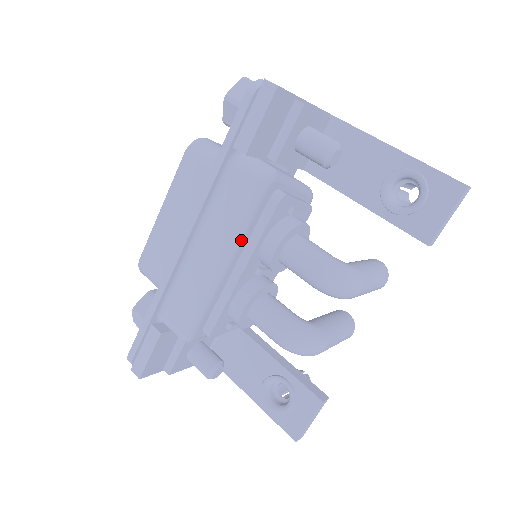
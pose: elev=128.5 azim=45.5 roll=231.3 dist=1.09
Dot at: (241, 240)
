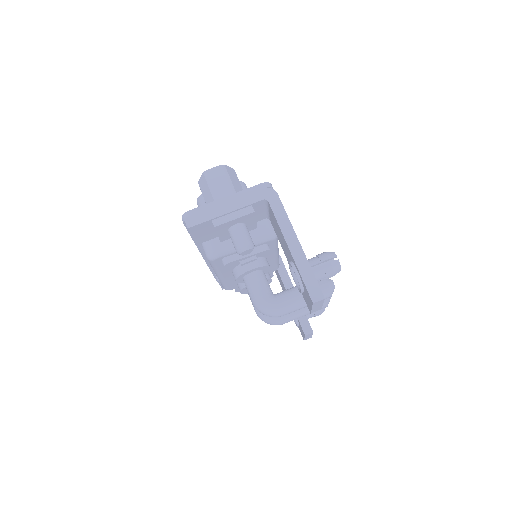
Dot at: (219, 272)
